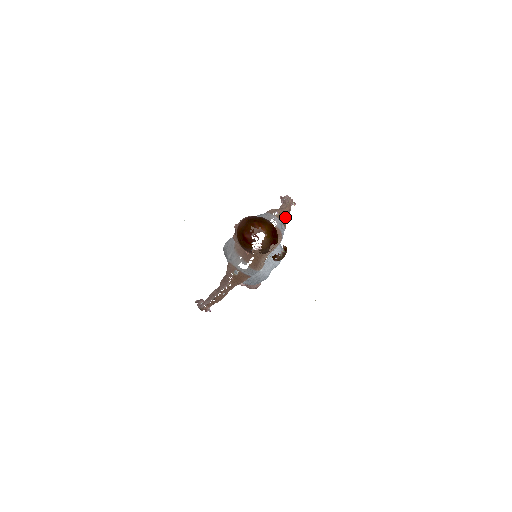
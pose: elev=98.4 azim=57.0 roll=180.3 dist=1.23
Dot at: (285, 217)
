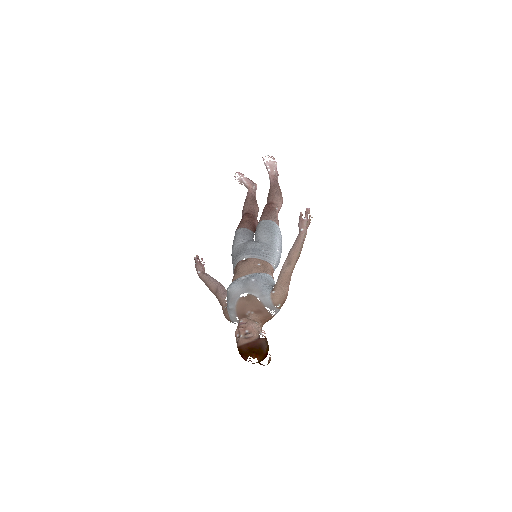
Dot at: occluded
